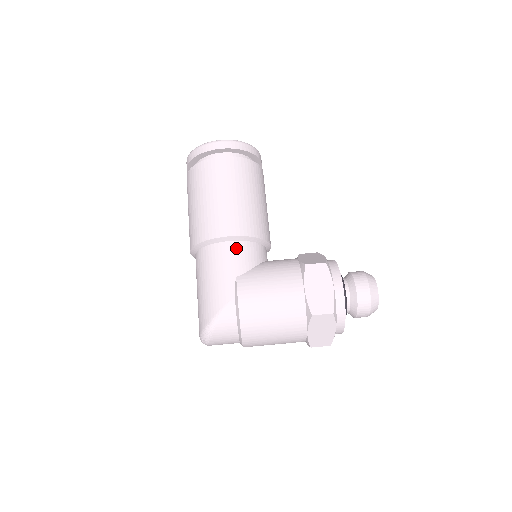
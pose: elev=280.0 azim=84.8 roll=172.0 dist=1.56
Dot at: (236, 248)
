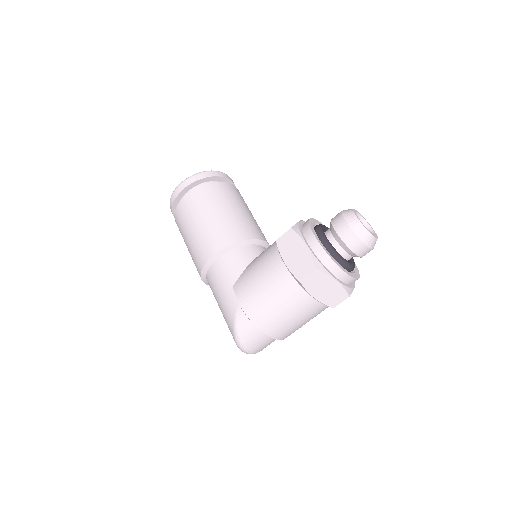
Dot at: (223, 262)
